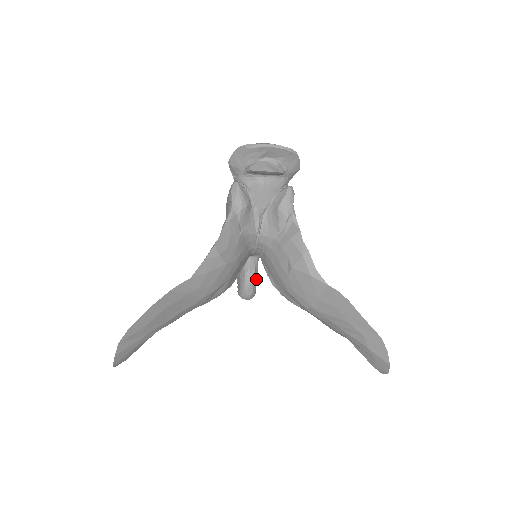
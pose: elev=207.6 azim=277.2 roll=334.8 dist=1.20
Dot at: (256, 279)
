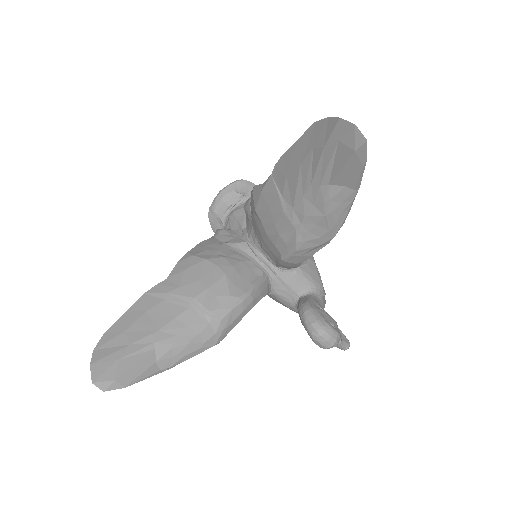
Dot at: (315, 307)
